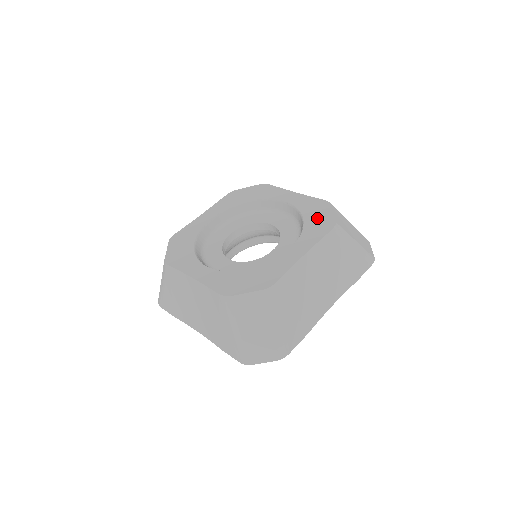
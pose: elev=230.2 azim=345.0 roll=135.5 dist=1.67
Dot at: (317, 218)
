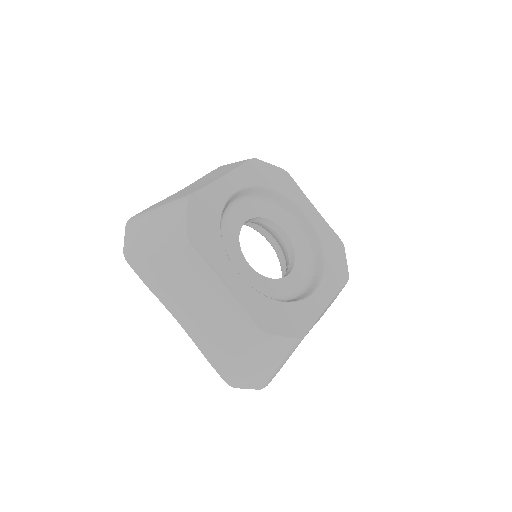
Dot at: (335, 260)
